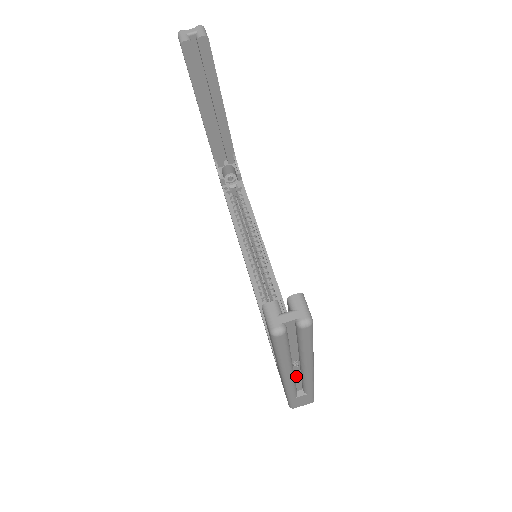
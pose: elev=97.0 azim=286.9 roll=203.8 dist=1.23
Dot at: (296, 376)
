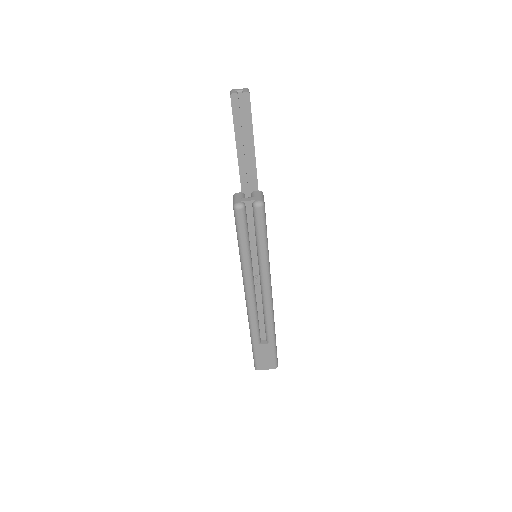
Dot at: (258, 306)
